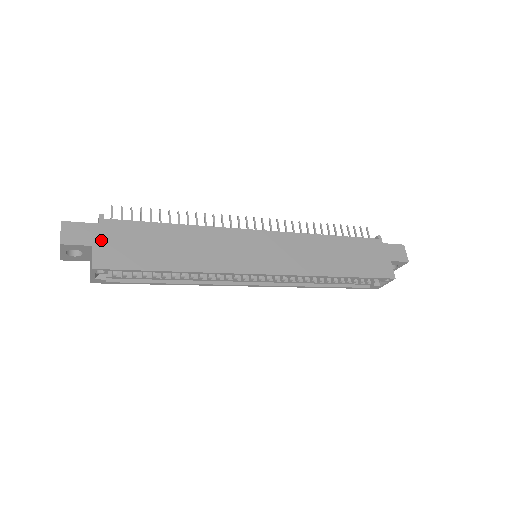
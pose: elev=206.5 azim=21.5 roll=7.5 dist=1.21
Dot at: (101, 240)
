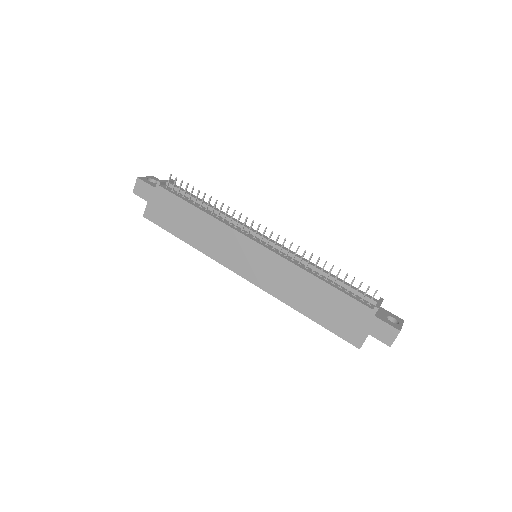
Dot at: (153, 200)
